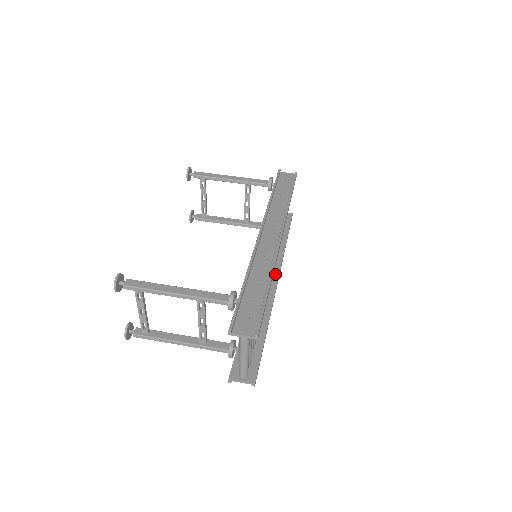
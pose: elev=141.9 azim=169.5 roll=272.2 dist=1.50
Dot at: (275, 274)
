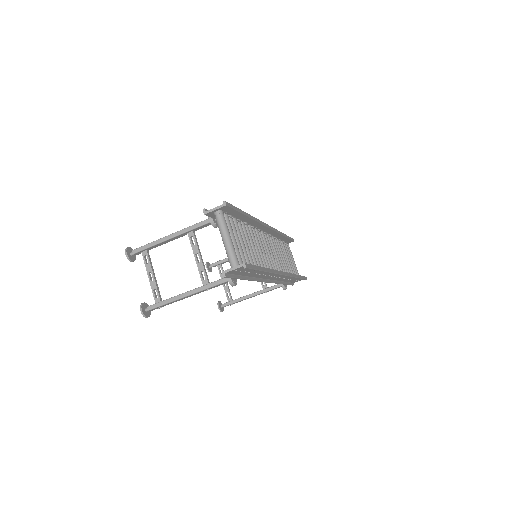
Dot at: occluded
